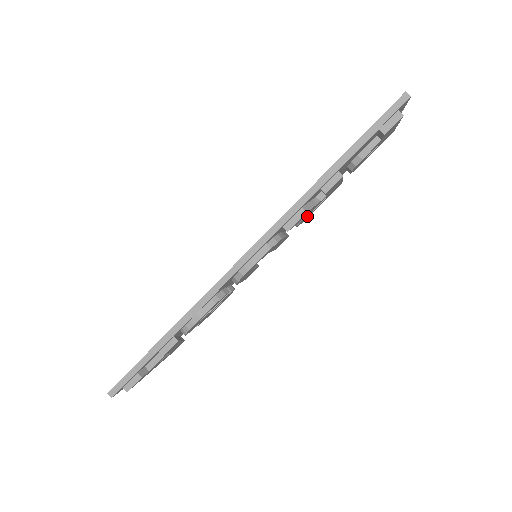
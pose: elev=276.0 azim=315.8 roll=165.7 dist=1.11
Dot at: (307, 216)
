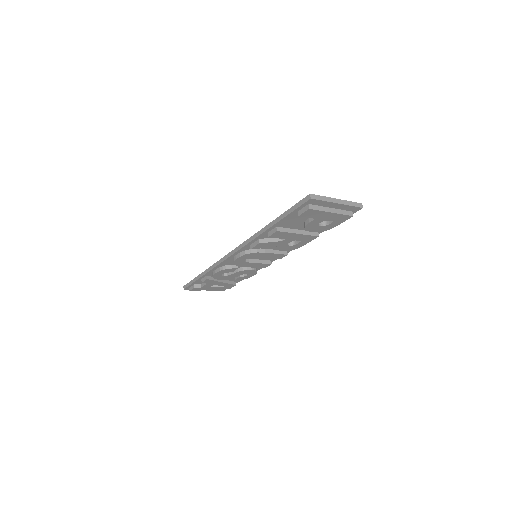
Dot at: (288, 247)
